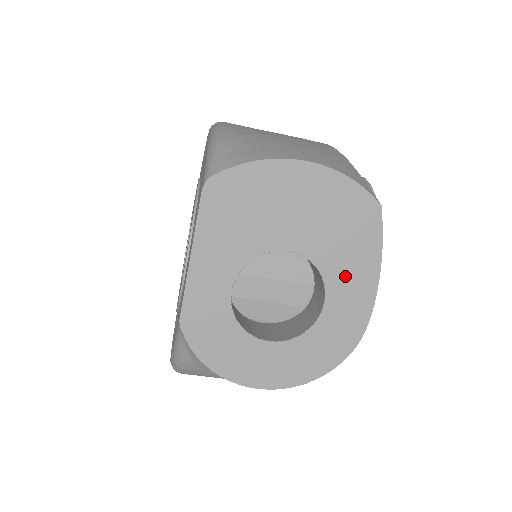
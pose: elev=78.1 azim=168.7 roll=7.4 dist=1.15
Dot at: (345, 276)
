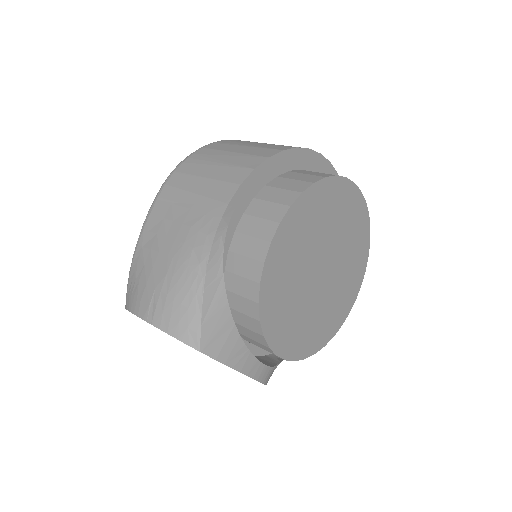
Dot at: occluded
